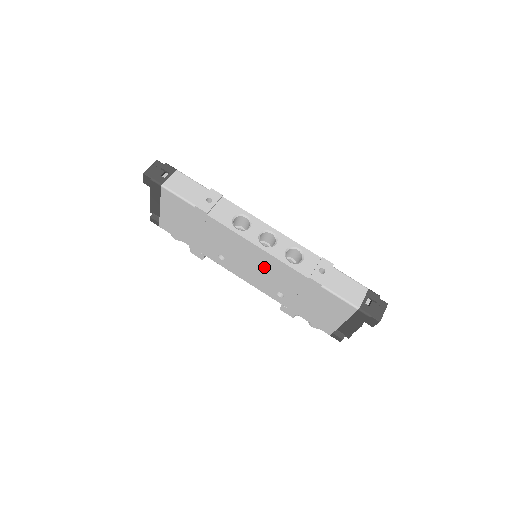
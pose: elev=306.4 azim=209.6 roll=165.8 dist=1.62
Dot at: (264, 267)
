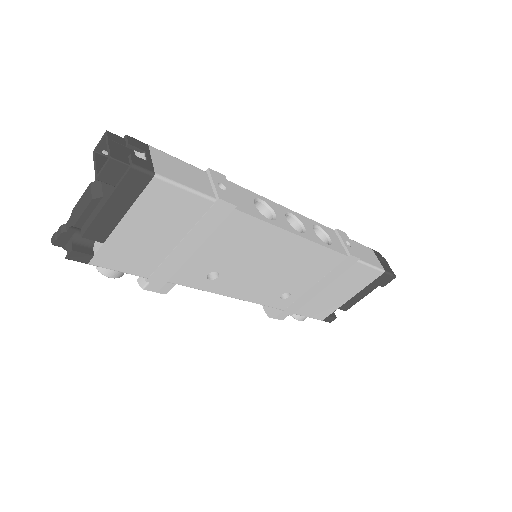
Dot at: (287, 264)
